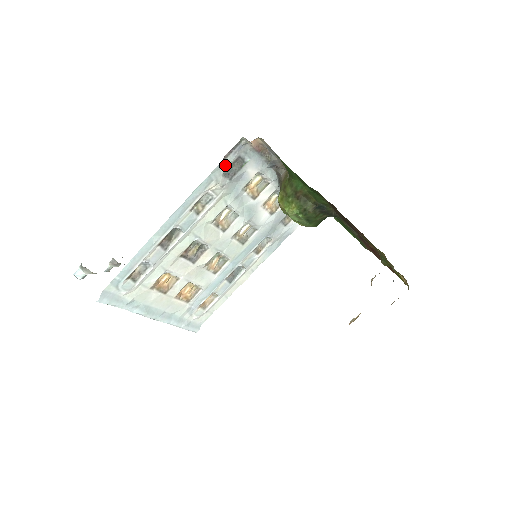
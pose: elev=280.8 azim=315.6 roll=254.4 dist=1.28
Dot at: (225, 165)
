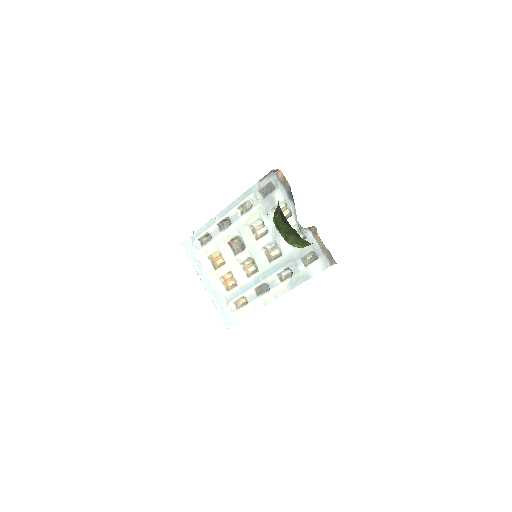
Dot at: (261, 185)
